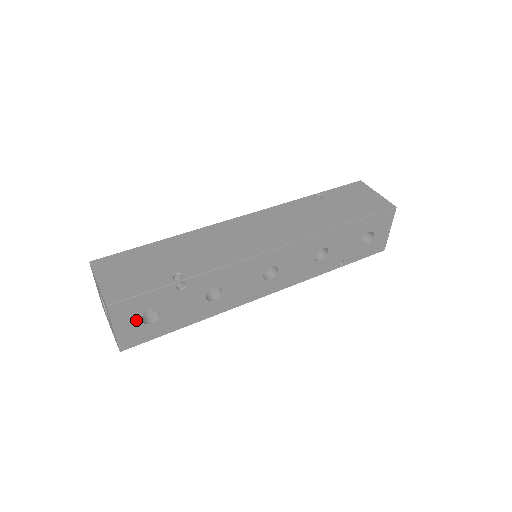
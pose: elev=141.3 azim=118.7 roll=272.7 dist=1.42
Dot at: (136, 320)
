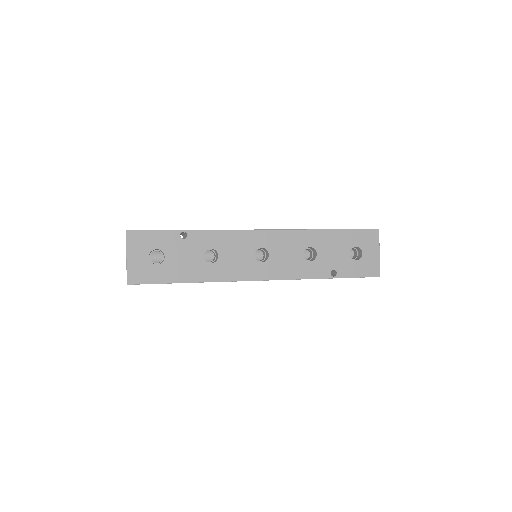
Dot at: (145, 255)
